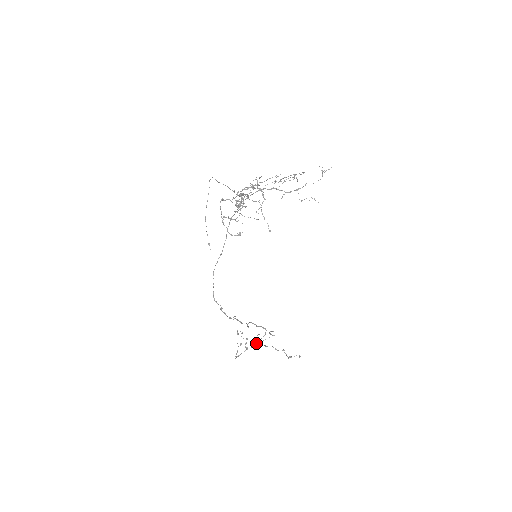
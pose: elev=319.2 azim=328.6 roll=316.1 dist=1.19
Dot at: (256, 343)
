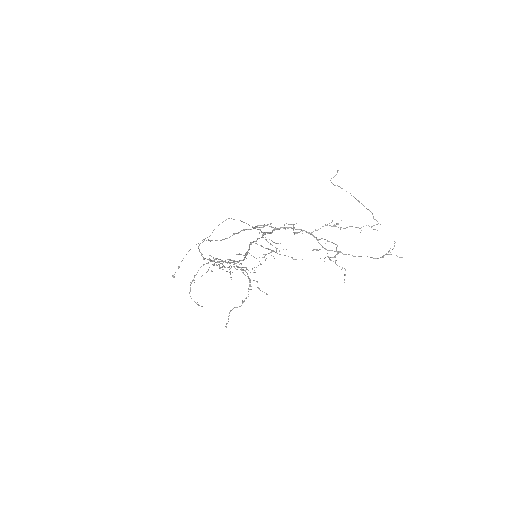
Dot at: occluded
